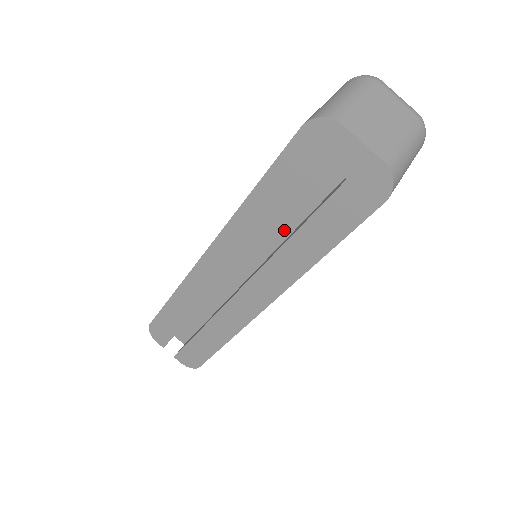
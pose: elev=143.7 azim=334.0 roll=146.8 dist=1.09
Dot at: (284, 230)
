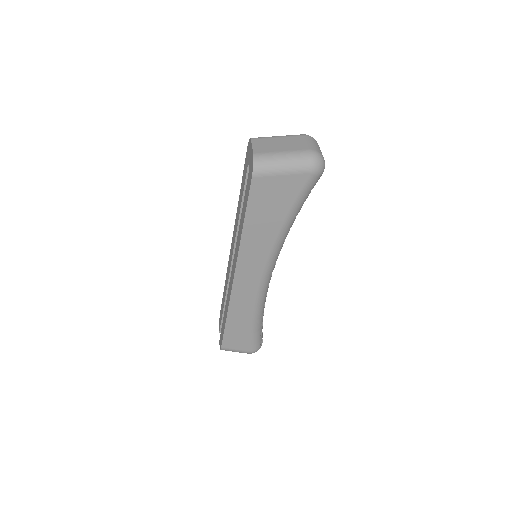
Dot at: occluded
